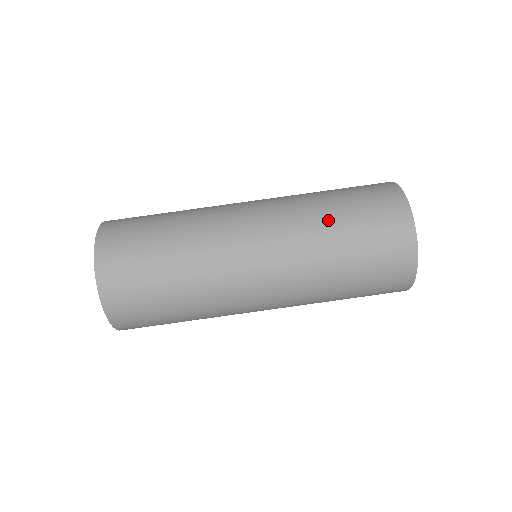
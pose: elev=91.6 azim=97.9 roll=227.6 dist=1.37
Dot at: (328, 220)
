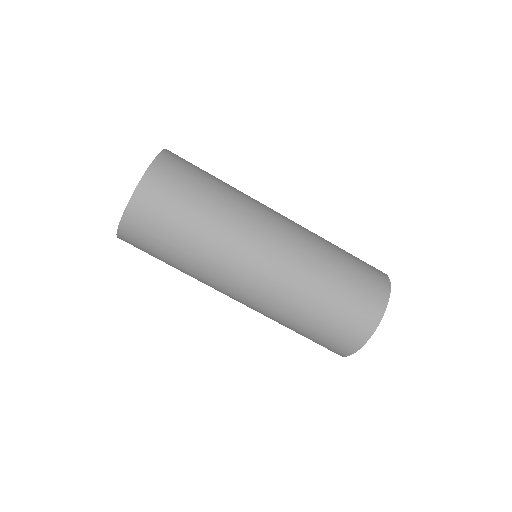
Dot at: (314, 300)
